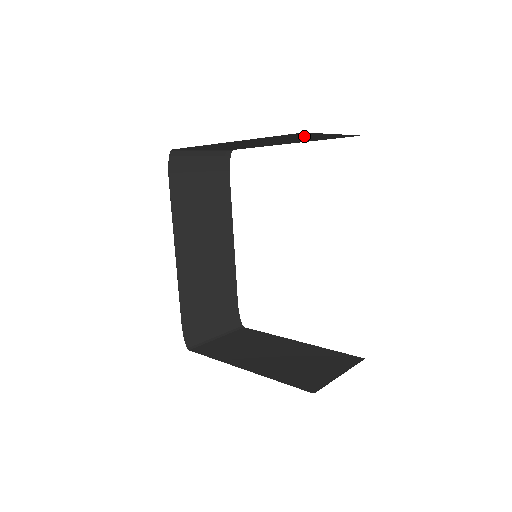
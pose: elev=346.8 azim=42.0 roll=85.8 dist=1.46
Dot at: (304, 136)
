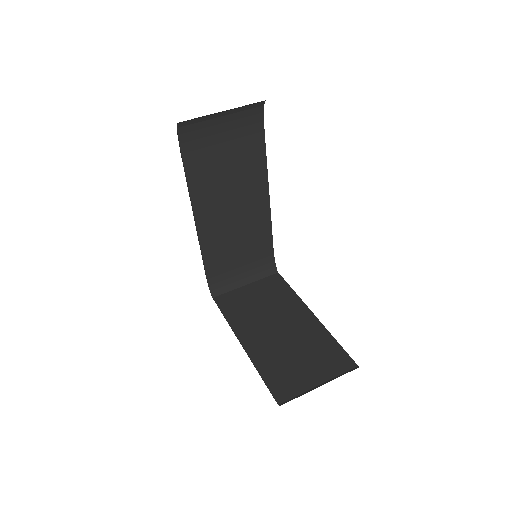
Dot at: occluded
